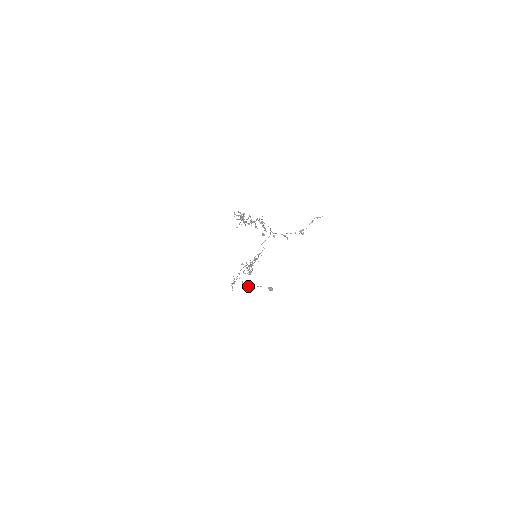
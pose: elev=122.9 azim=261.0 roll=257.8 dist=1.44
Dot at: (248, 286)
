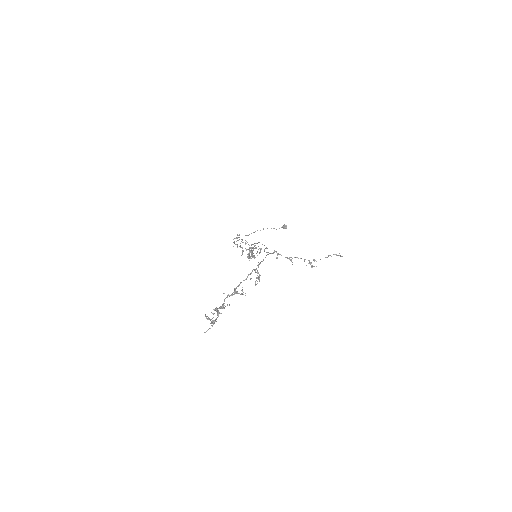
Dot at: occluded
